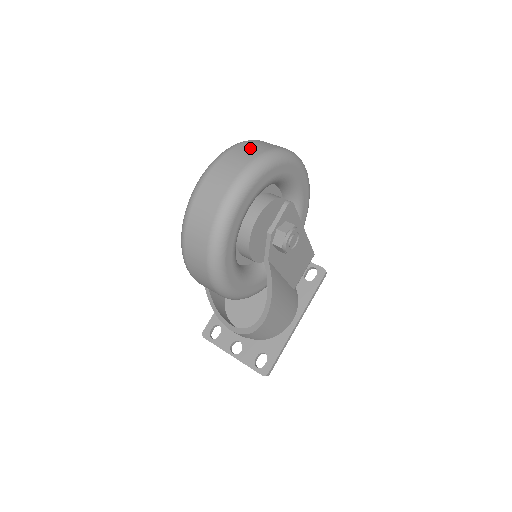
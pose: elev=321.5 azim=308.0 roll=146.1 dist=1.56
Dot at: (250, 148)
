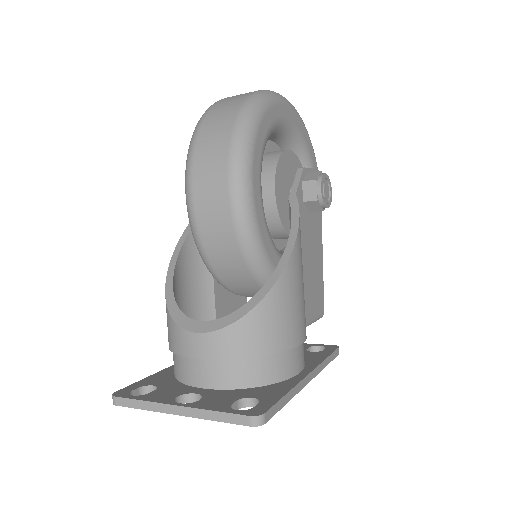
Dot at: occluded
